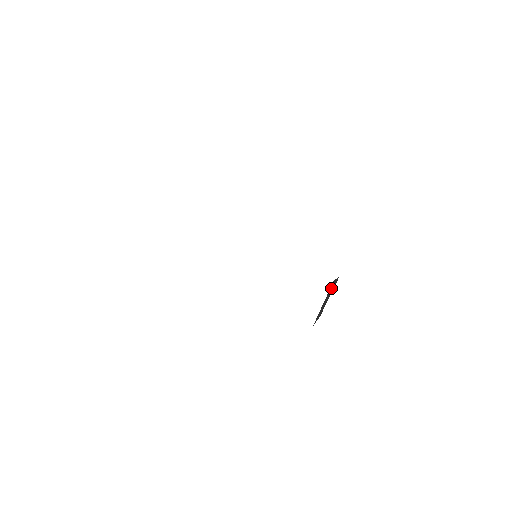
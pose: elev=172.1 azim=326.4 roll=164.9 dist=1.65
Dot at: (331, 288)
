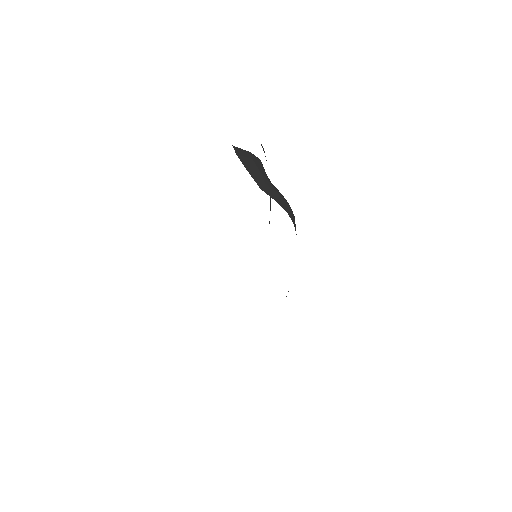
Dot at: (241, 154)
